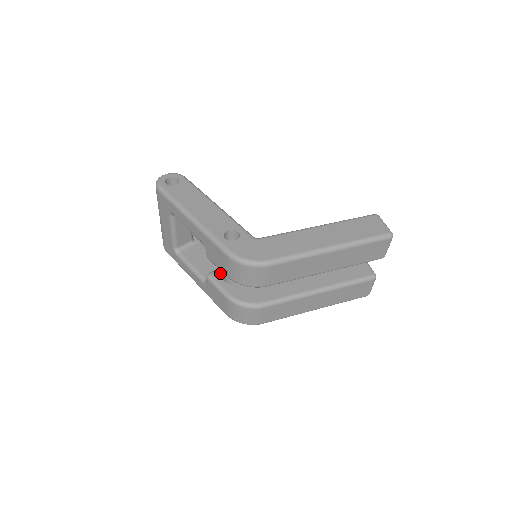
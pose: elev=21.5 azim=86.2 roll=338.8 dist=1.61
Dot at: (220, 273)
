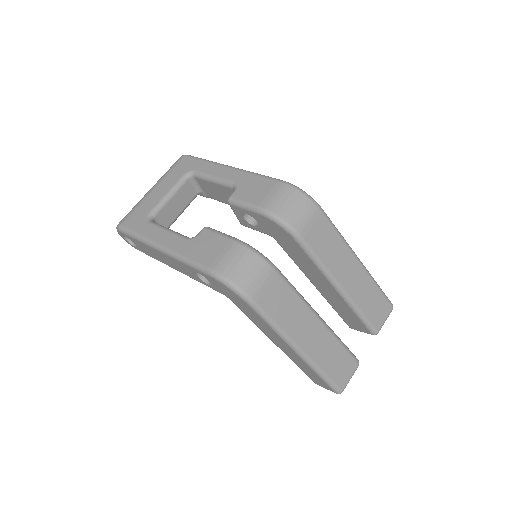
Dot at: occluded
